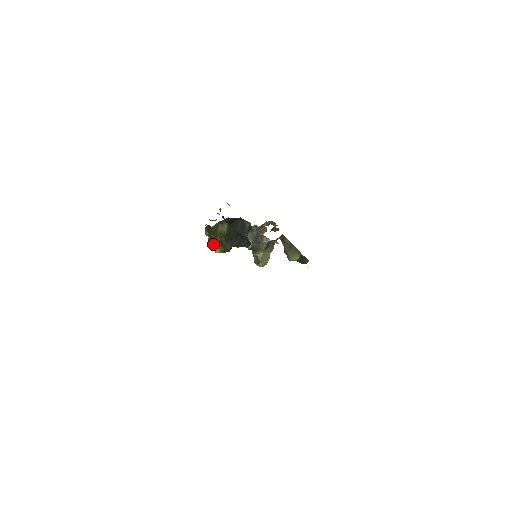
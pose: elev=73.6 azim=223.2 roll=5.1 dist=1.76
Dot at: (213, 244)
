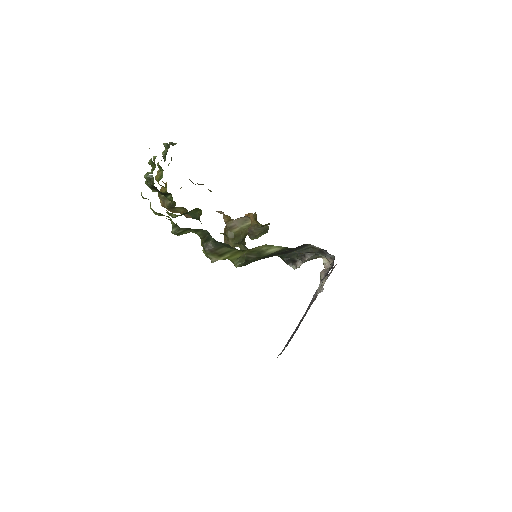
Dot at: (216, 256)
